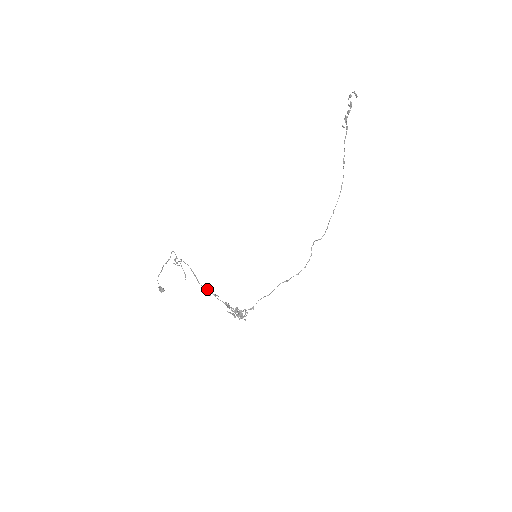
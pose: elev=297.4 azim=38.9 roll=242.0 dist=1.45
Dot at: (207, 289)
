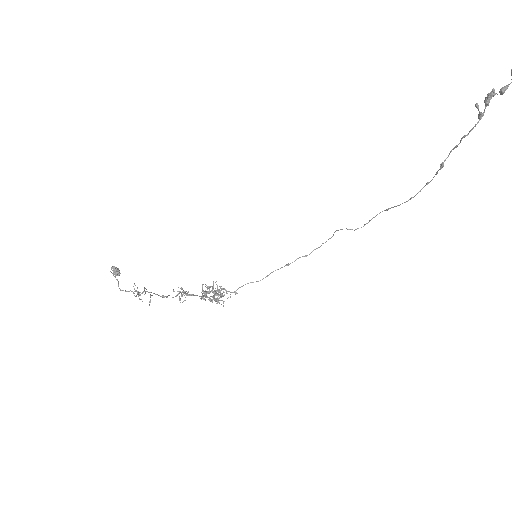
Dot at: (179, 293)
